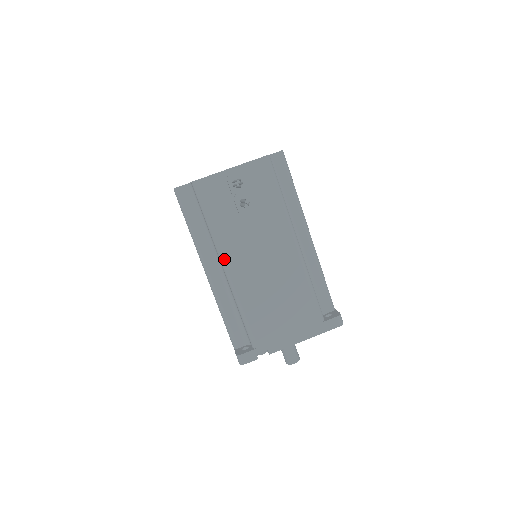
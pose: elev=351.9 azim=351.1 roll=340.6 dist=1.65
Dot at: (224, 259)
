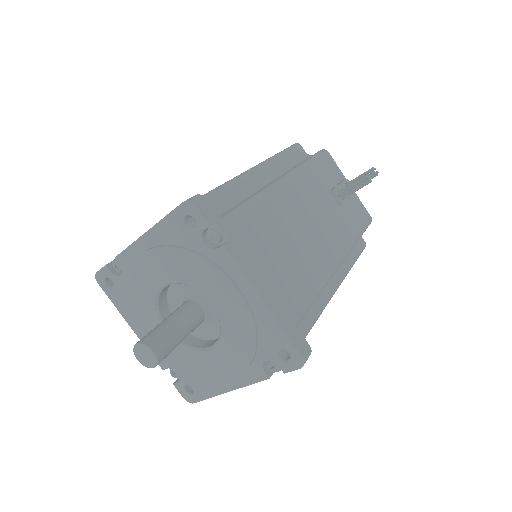
Dot at: (292, 176)
